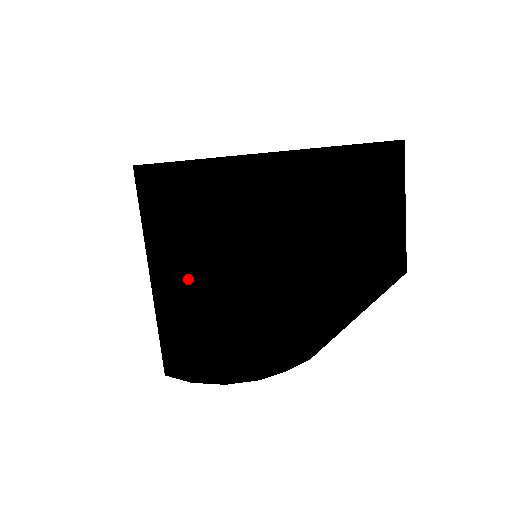
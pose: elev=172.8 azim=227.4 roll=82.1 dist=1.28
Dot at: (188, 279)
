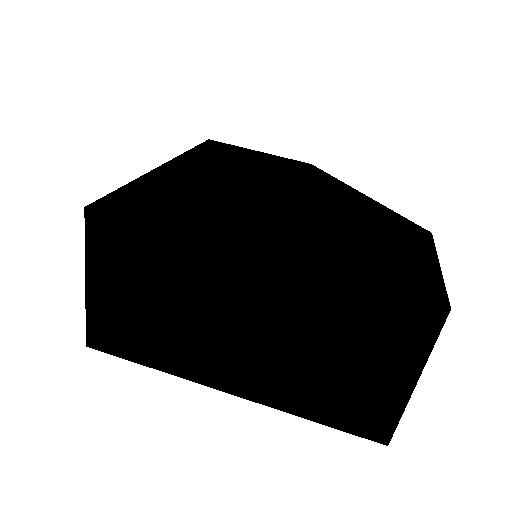
Dot at: occluded
